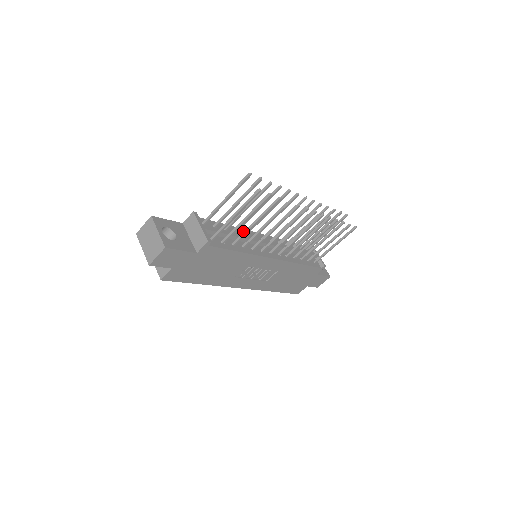
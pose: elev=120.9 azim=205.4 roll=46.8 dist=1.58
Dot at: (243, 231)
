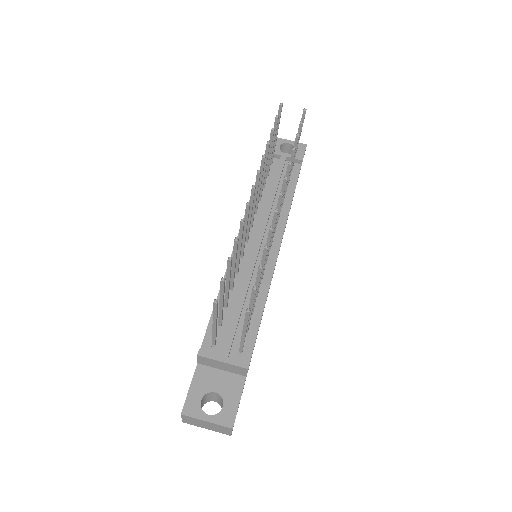
Dot at: occluded
